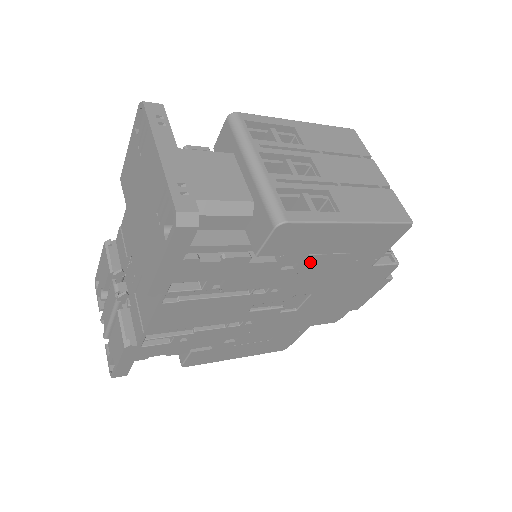
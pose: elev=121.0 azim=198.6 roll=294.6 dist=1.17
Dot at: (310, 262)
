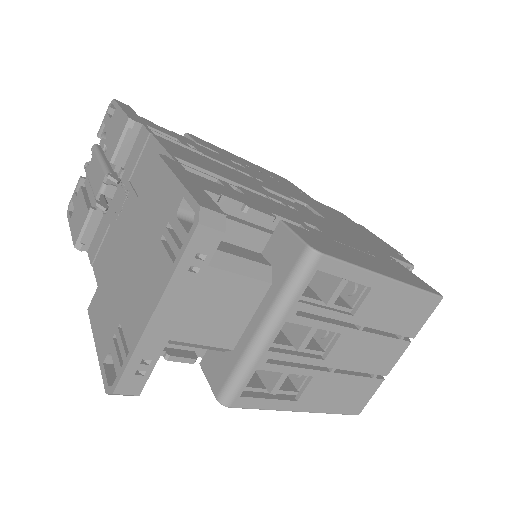
Dot at: occluded
